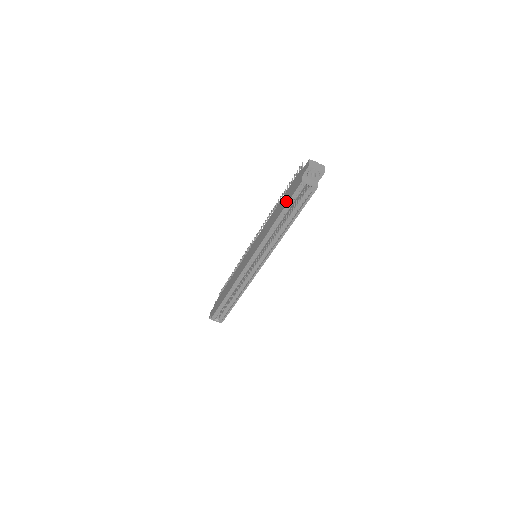
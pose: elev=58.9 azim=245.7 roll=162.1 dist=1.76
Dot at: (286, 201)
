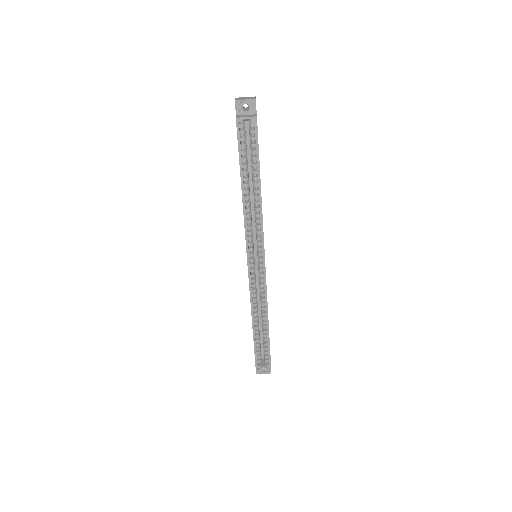
Dot at: occluded
